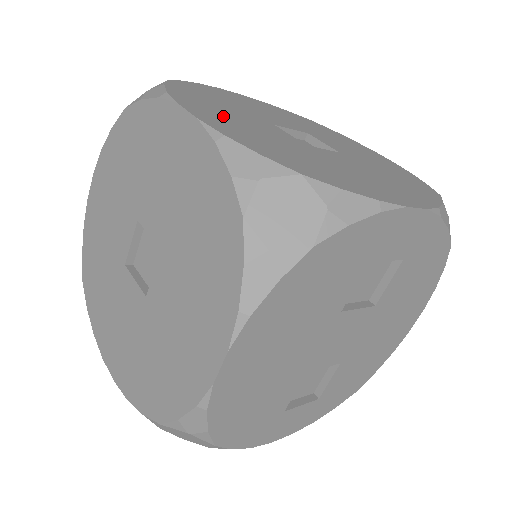
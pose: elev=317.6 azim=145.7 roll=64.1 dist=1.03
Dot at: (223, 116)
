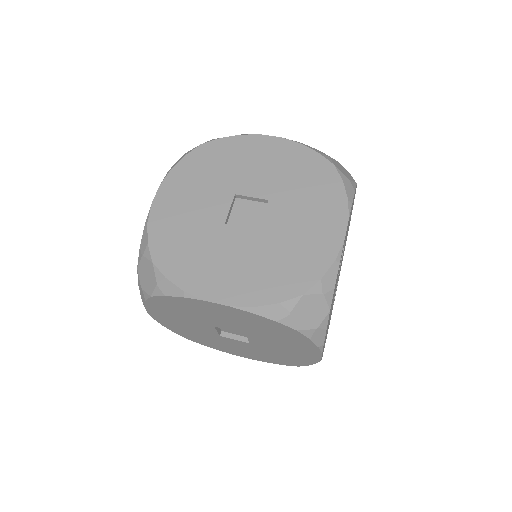
Dot at: (220, 273)
